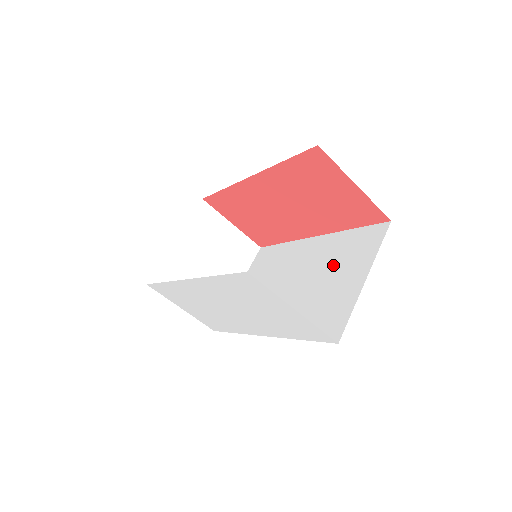
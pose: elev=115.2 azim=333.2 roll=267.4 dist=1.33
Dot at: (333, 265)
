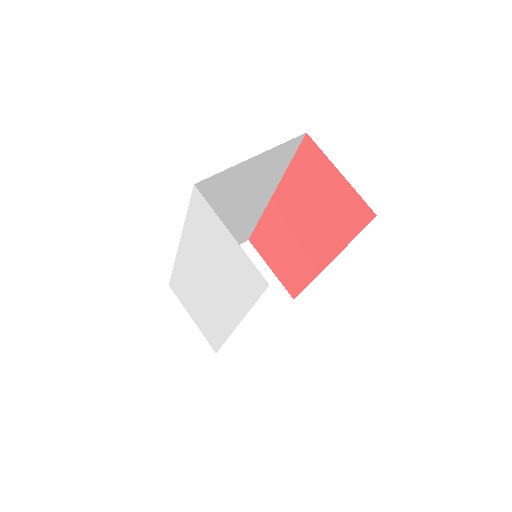
Dot at: occluded
